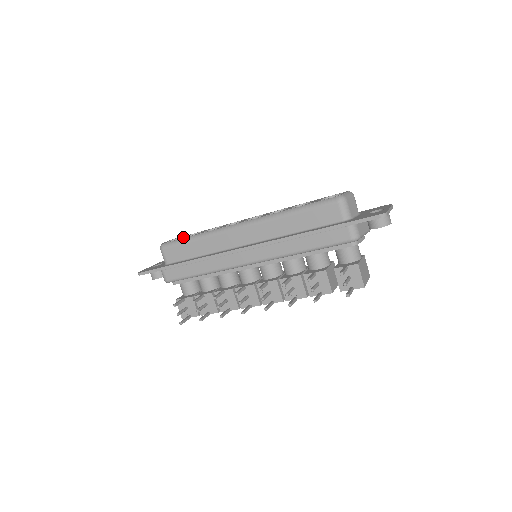
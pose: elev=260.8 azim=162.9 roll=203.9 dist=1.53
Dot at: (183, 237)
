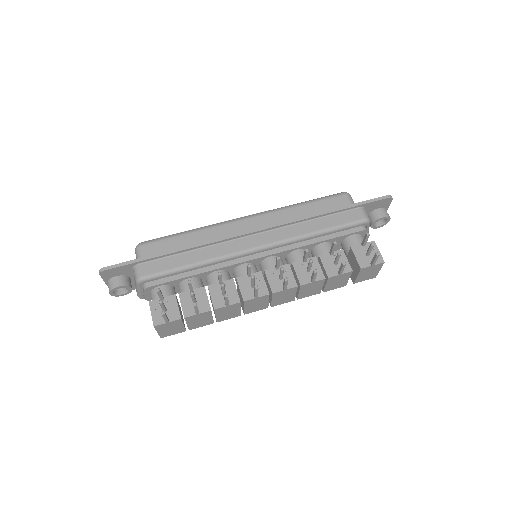
Dot at: occluded
